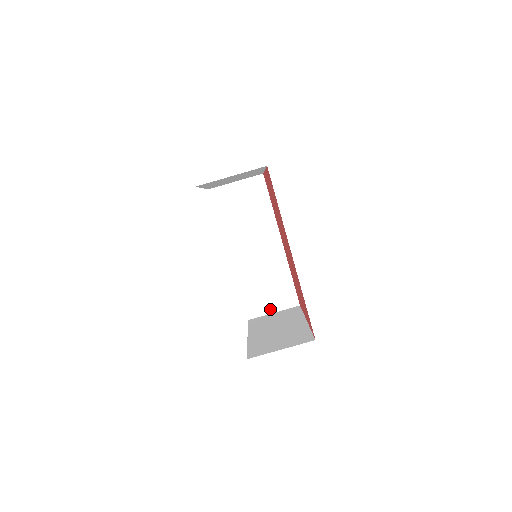
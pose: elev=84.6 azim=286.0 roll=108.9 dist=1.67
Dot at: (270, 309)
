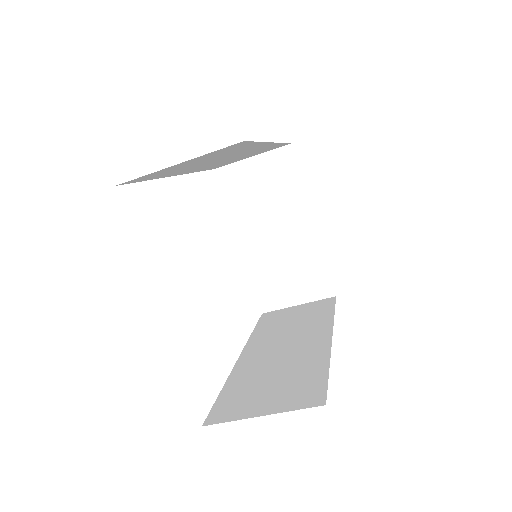
Dot at: occluded
